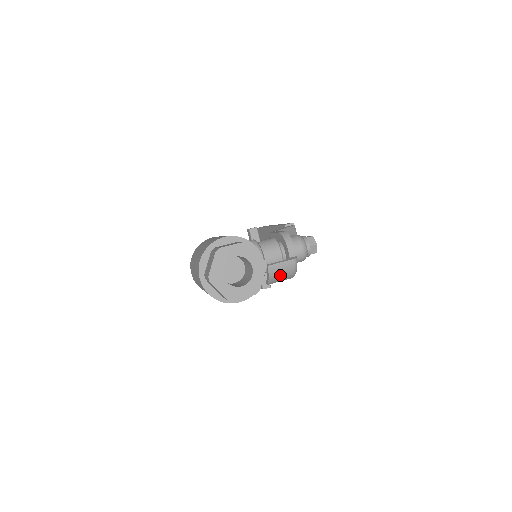
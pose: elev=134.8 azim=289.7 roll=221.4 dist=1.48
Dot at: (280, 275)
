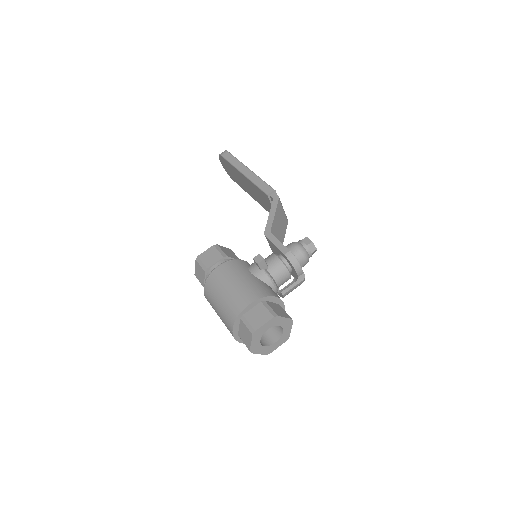
Dot at: (291, 291)
